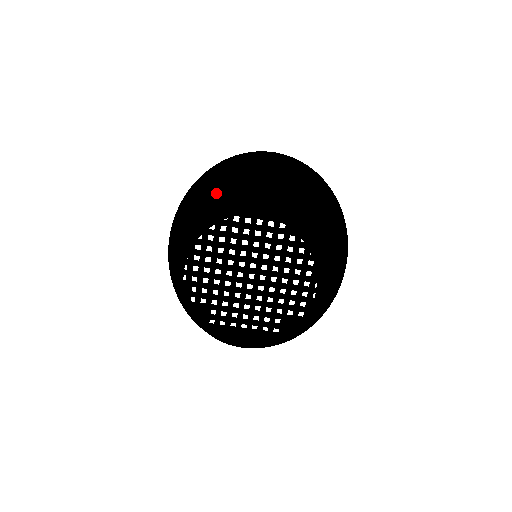
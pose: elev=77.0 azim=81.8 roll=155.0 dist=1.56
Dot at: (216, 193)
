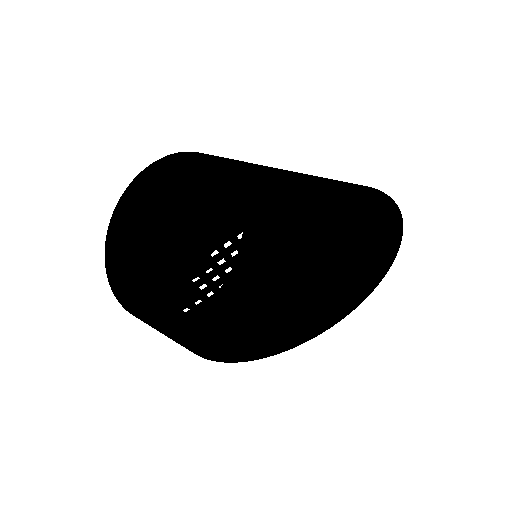
Dot at: occluded
